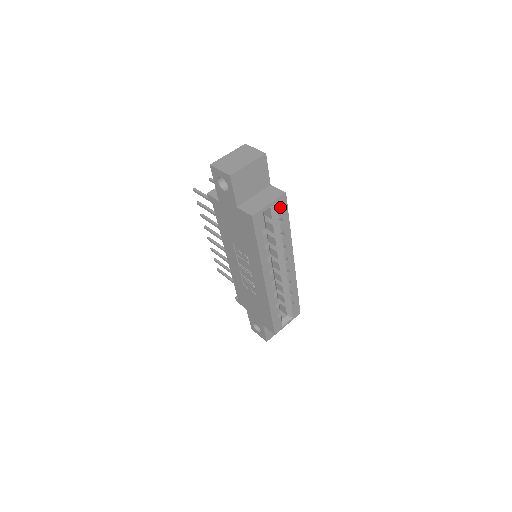
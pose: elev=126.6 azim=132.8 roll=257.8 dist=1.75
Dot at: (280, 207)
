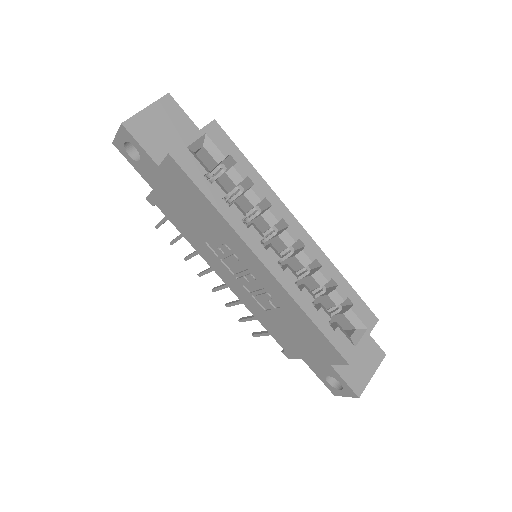
Dot at: (217, 140)
